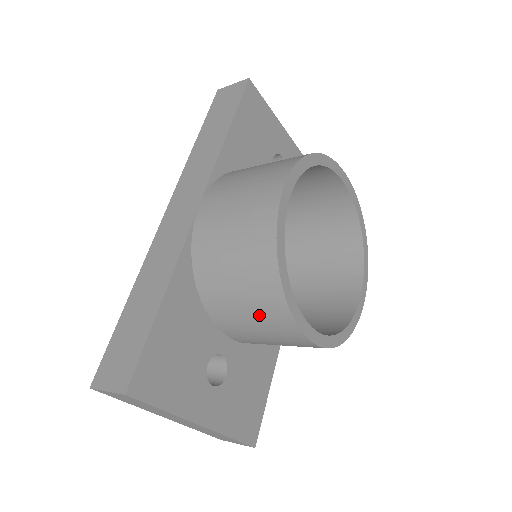
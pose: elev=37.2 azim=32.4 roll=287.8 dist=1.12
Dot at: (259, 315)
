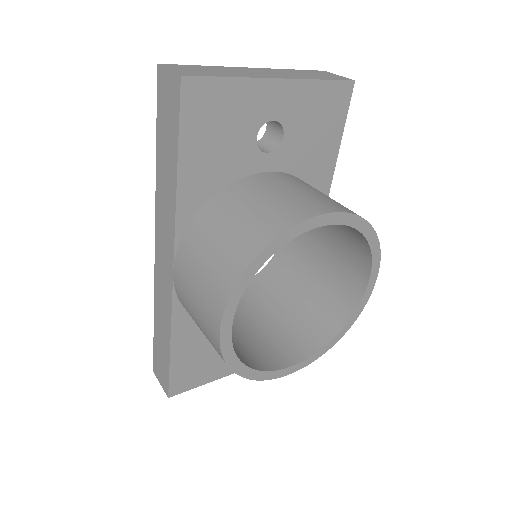
Dot at: occluded
